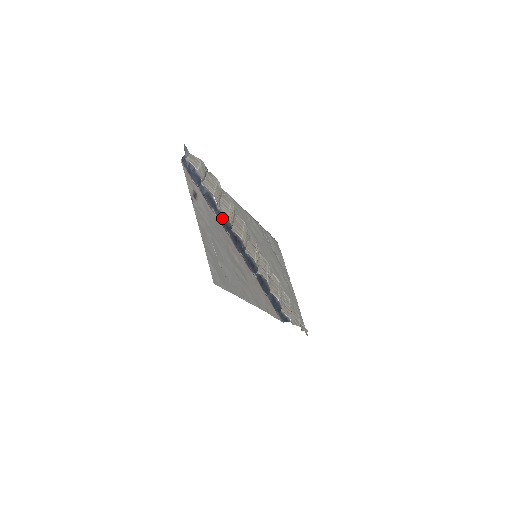
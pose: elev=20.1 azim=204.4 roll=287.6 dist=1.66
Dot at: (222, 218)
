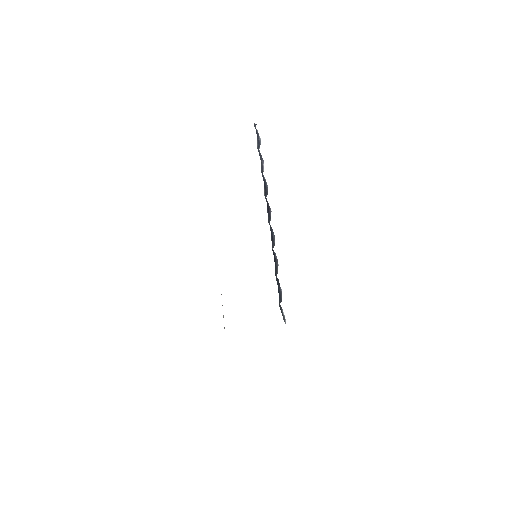
Dot at: (264, 182)
